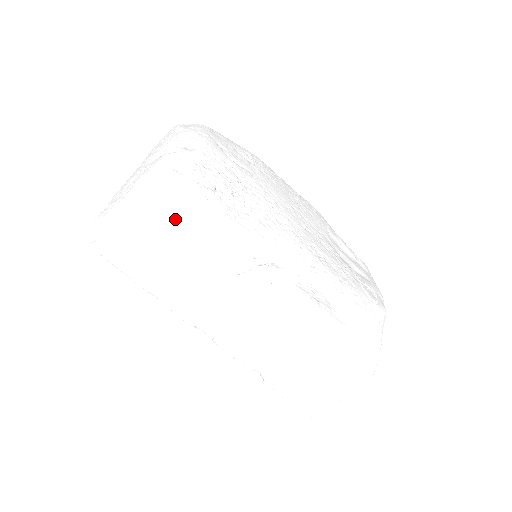
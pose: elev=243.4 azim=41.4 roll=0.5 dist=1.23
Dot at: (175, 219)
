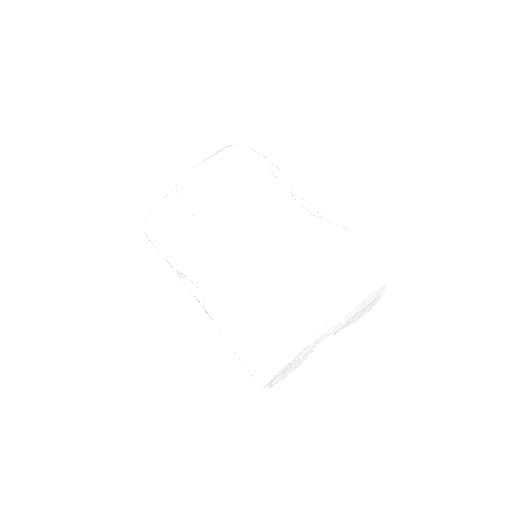
Dot at: occluded
